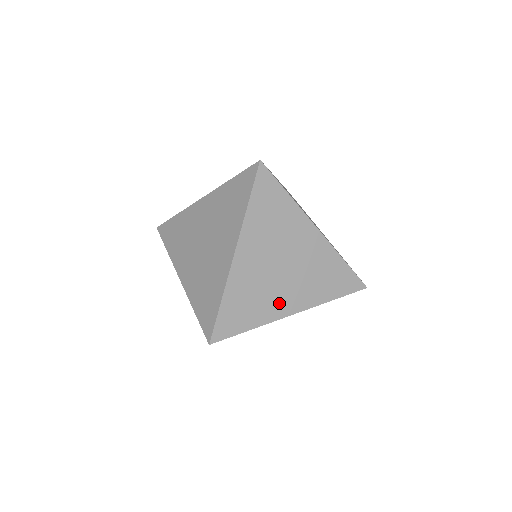
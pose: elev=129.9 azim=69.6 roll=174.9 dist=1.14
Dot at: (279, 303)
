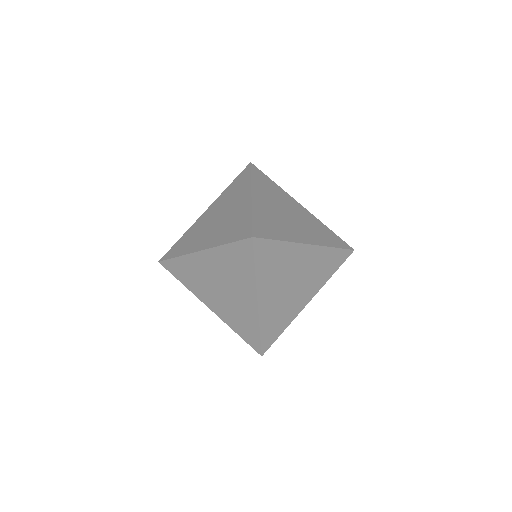
Dot at: (297, 304)
